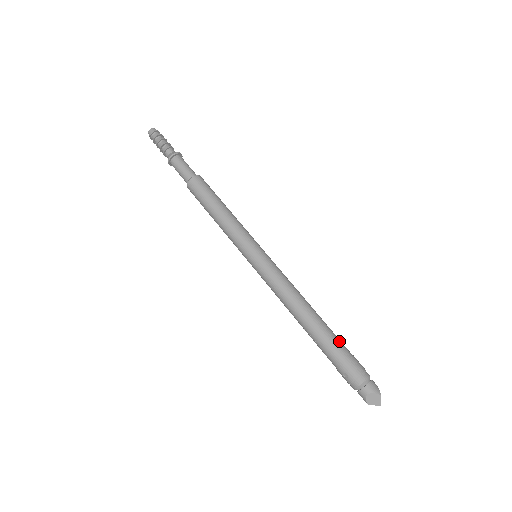
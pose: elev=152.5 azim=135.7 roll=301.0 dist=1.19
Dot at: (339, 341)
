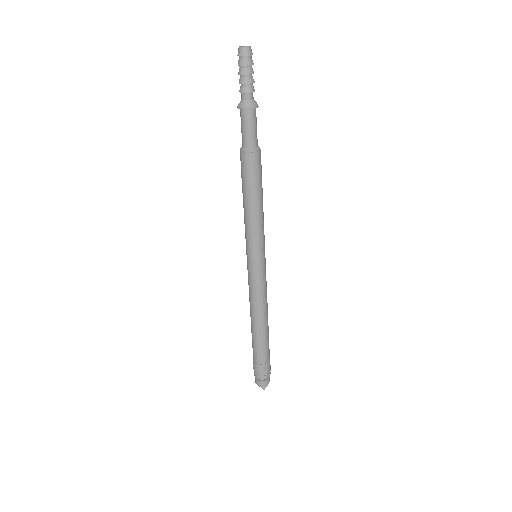
Dot at: (265, 351)
